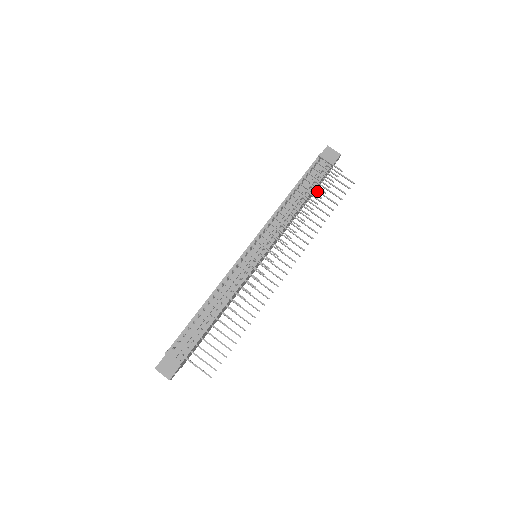
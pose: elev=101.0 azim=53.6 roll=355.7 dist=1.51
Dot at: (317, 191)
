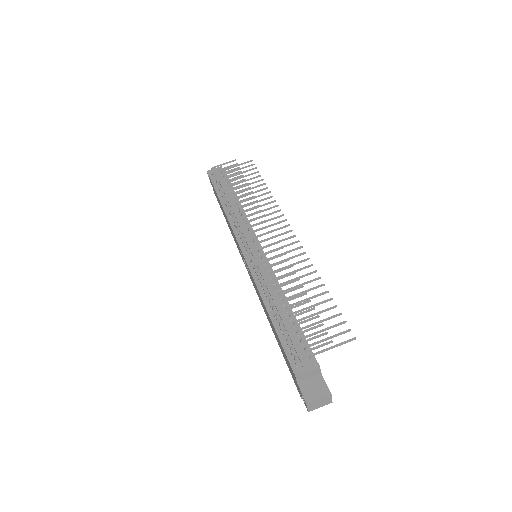
Dot at: (237, 184)
